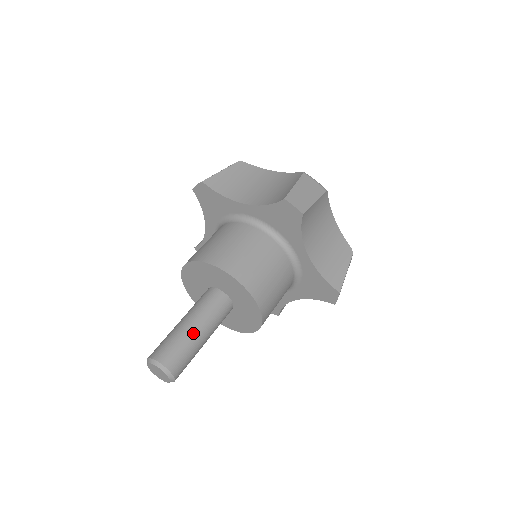
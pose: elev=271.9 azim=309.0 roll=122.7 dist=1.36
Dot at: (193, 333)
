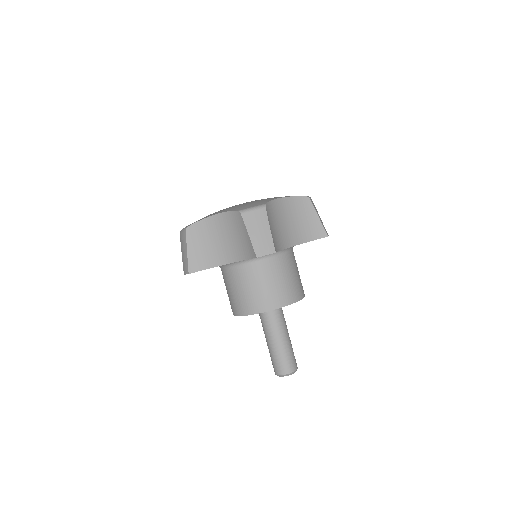
Dot at: (282, 345)
